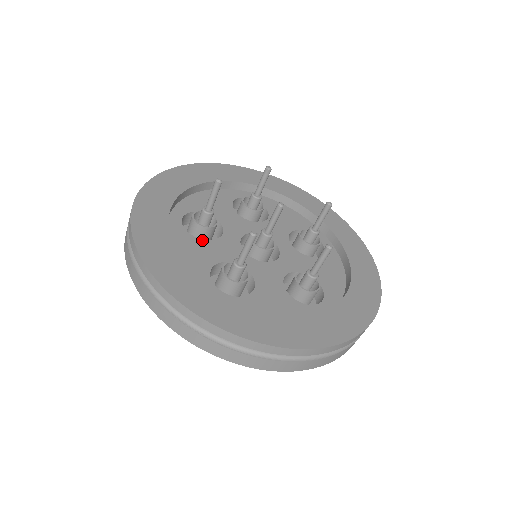
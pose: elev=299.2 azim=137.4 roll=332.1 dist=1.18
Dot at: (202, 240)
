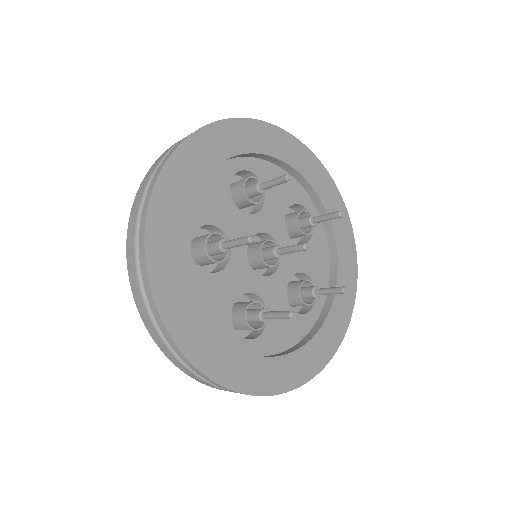
Dot at: (232, 200)
